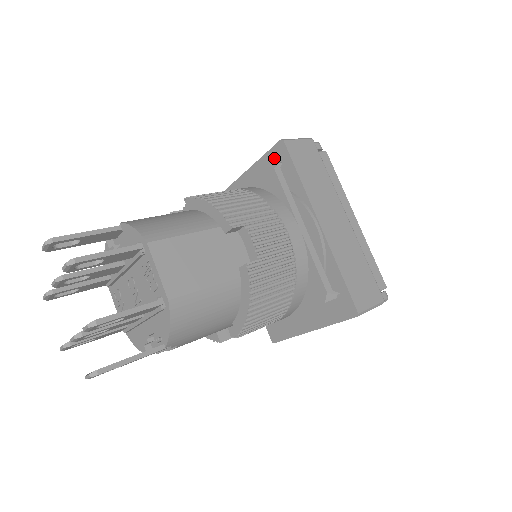
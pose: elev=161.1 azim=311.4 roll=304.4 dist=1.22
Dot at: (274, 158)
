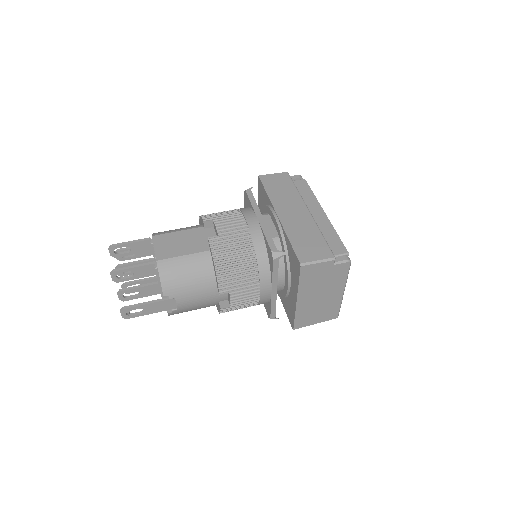
Dot at: (260, 190)
